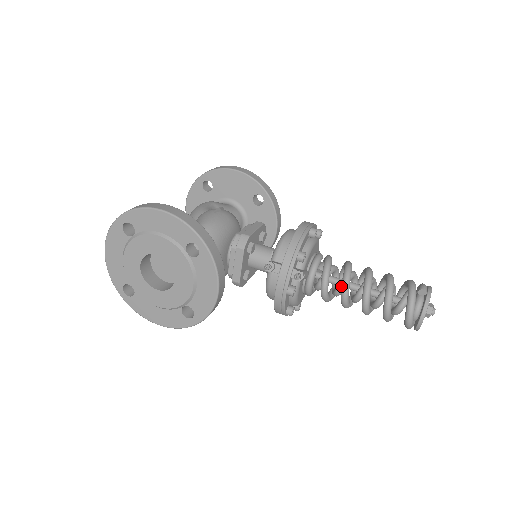
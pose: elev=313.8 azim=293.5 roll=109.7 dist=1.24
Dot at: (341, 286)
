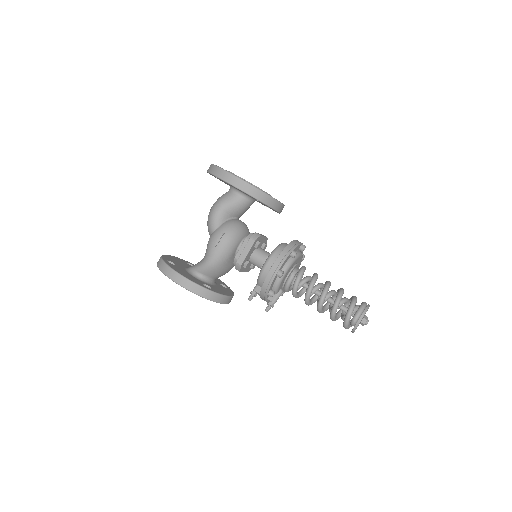
Dot at: occluded
